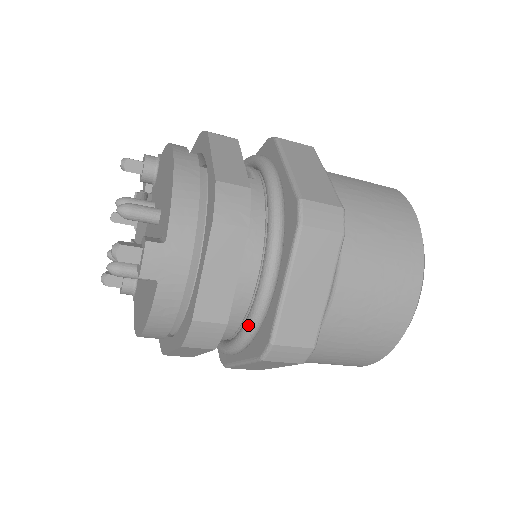
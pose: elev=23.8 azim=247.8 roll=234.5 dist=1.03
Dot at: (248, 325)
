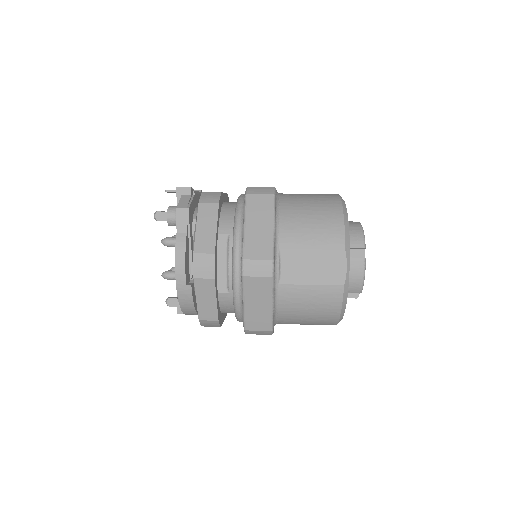
Dot at: occluded
